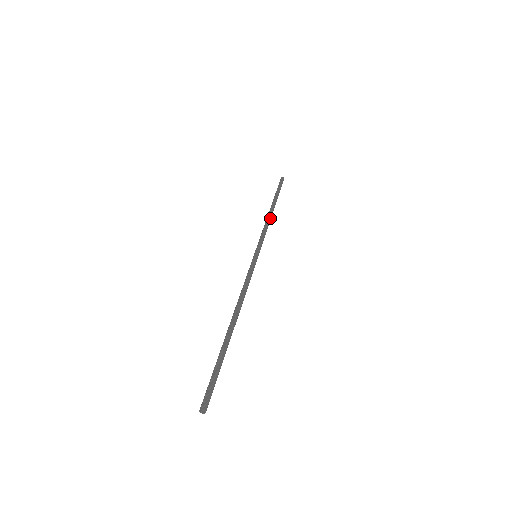
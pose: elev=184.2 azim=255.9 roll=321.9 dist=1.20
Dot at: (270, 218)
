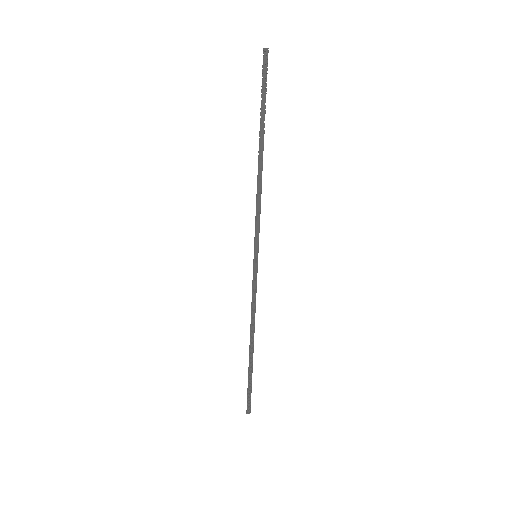
Dot at: occluded
